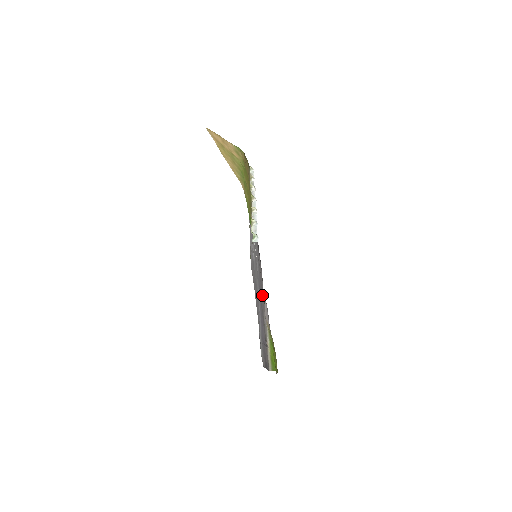
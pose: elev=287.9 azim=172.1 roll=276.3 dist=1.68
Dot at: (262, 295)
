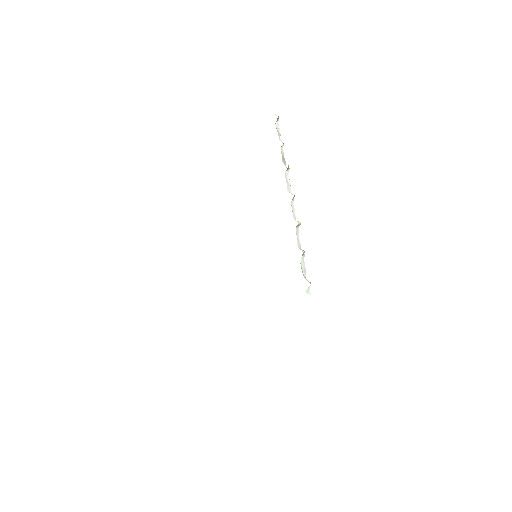
Dot at: occluded
